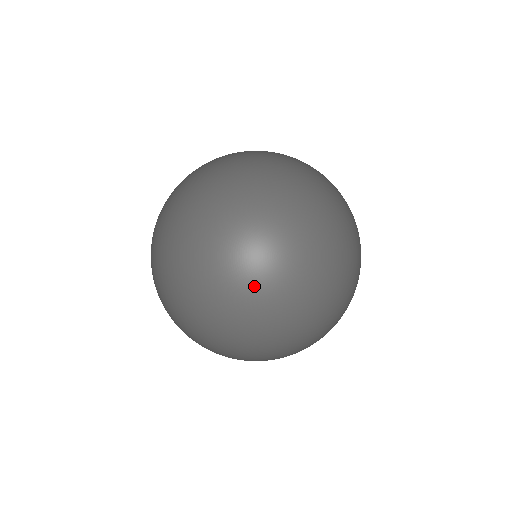
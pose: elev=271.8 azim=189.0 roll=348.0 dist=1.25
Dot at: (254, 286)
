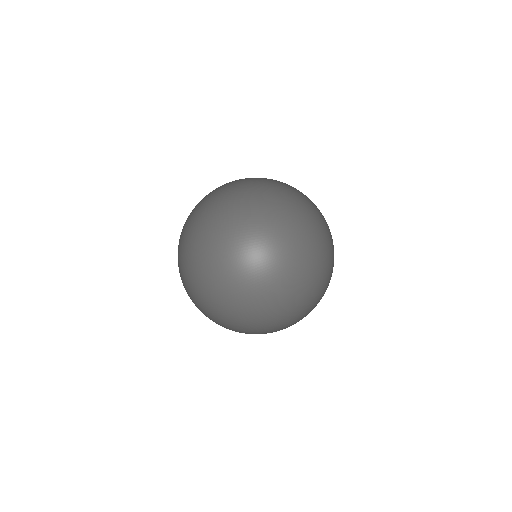
Dot at: (313, 244)
